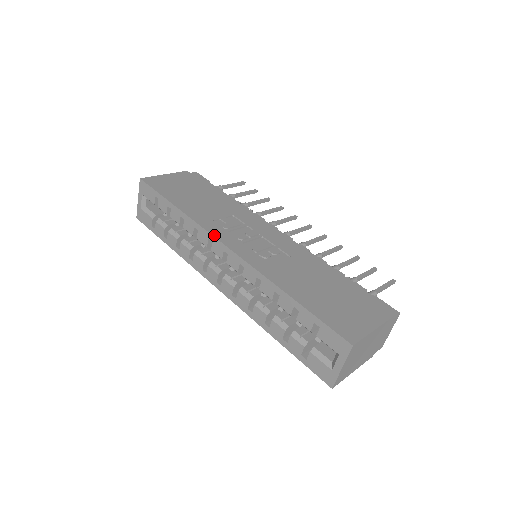
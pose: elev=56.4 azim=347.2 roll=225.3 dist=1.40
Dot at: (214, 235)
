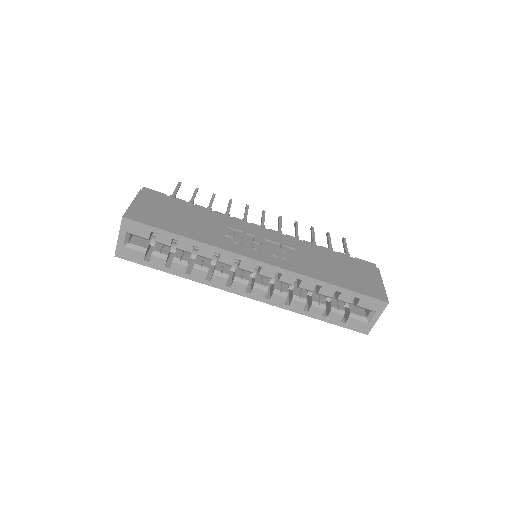
Dot at: (242, 254)
